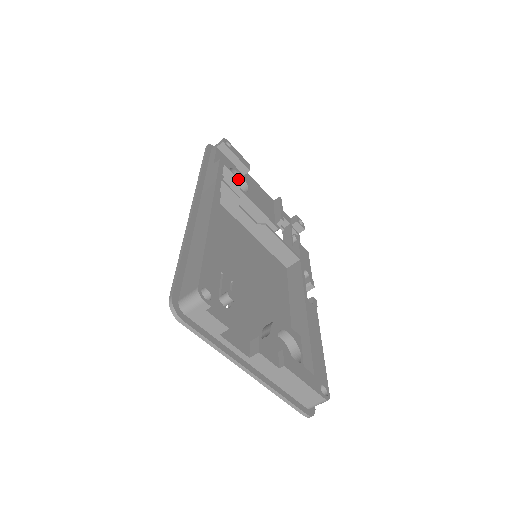
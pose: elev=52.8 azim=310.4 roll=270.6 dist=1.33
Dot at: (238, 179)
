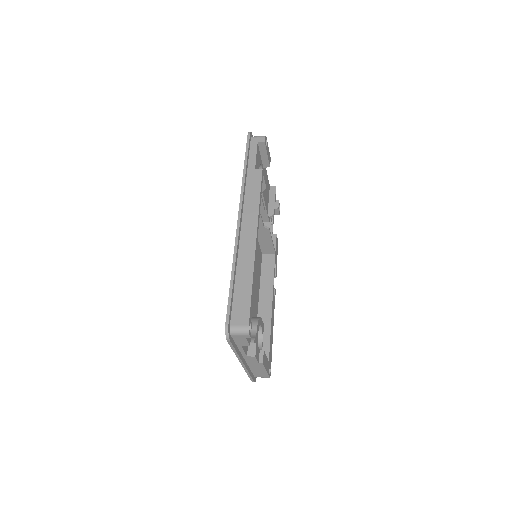
Dot at: (266, 186)
